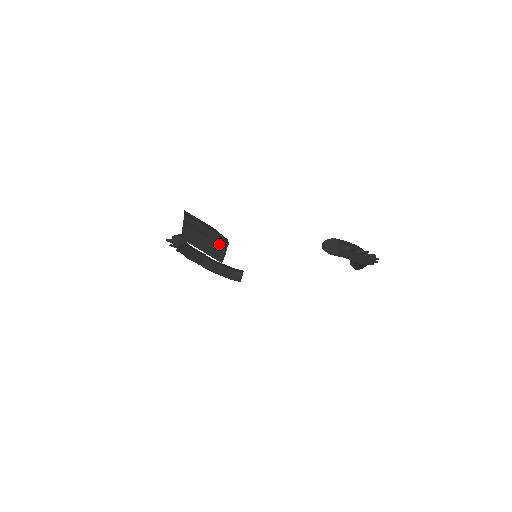
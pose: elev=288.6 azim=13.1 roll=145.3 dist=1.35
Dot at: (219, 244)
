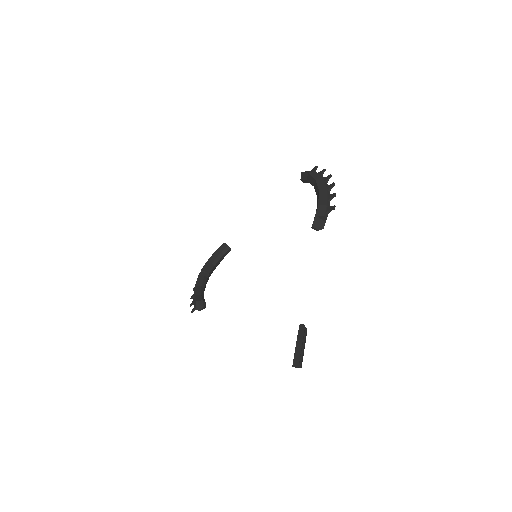
Dot at: (305, 335)
